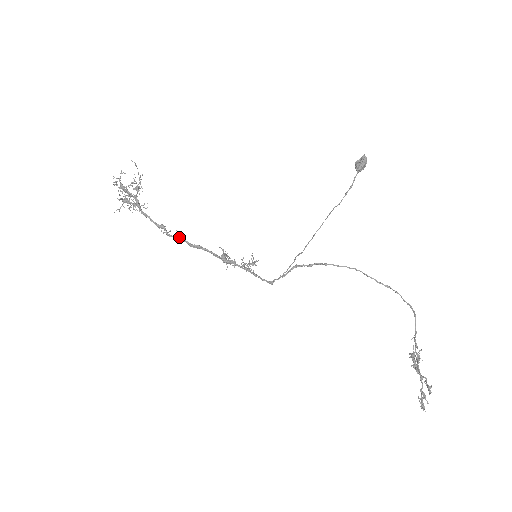
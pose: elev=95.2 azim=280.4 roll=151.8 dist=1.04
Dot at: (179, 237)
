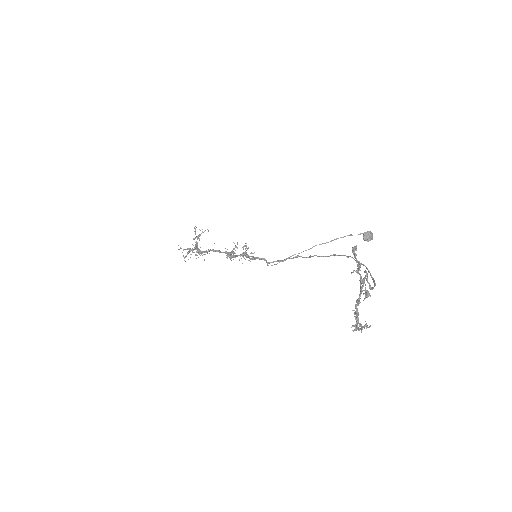
Dot at: (207, 251)
